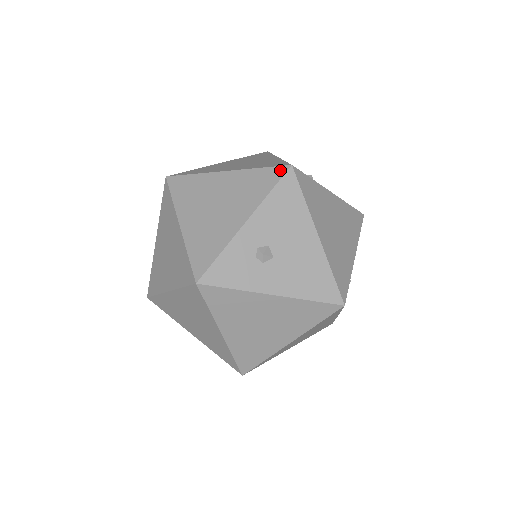
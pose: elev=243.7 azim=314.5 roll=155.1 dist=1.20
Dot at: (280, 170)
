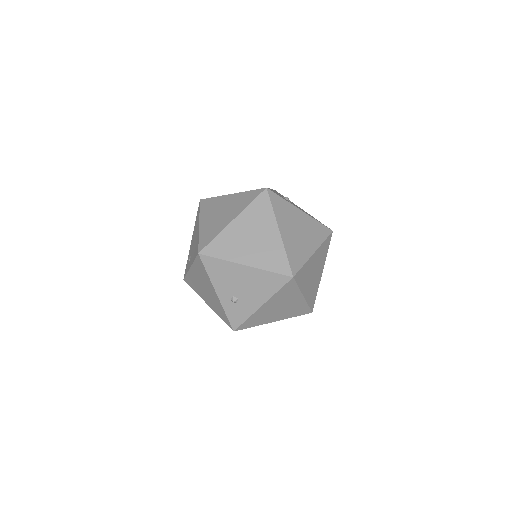
Dot at: occluded
